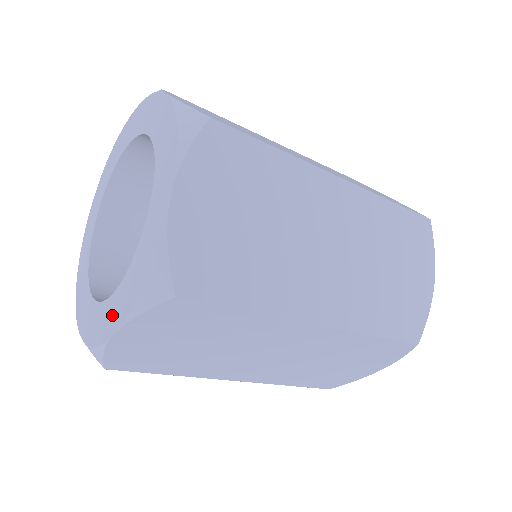
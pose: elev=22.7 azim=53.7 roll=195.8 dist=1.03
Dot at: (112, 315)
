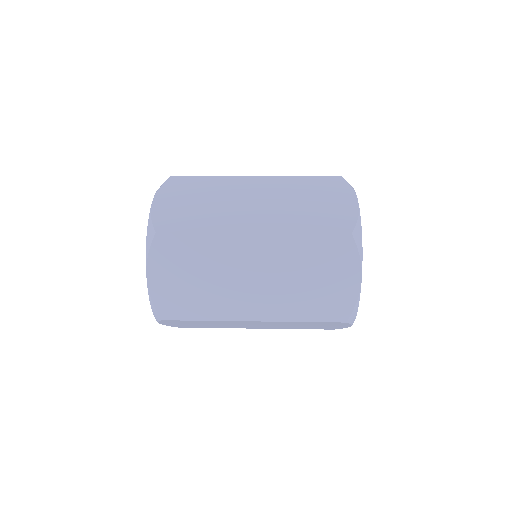
Dot at: occluded
